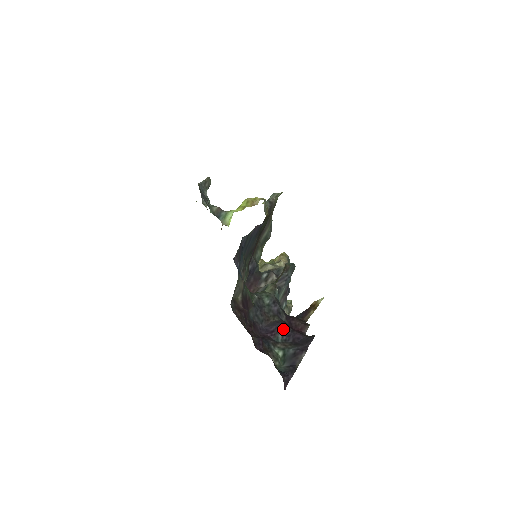
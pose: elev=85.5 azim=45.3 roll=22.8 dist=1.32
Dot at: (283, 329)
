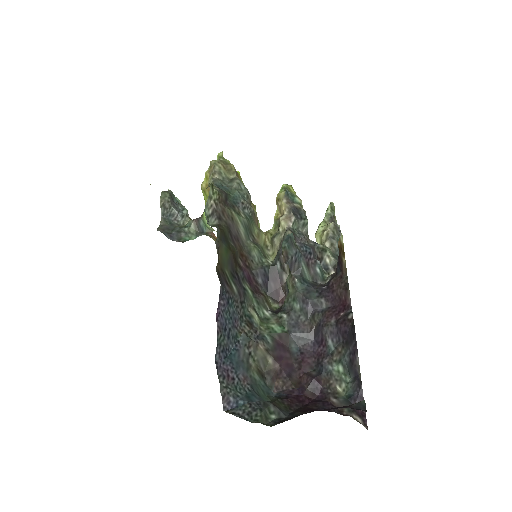
Dot at: (327, 332)
